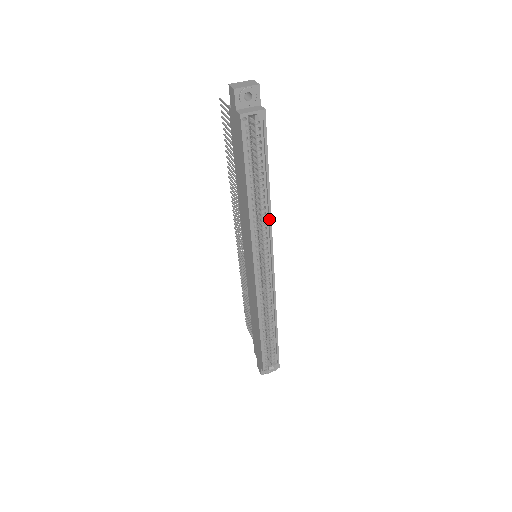
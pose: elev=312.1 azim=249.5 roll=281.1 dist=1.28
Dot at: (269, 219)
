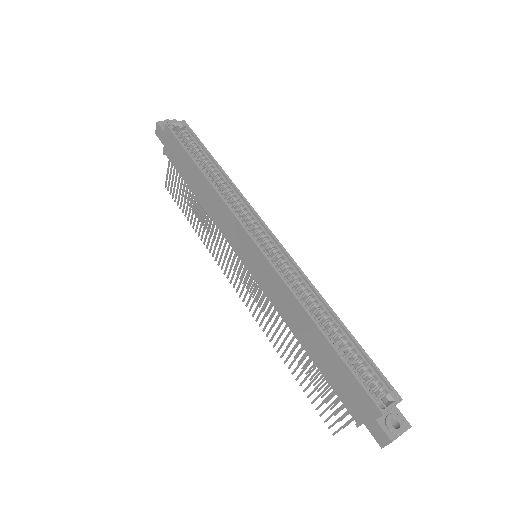
Dot at: (236, 190)
